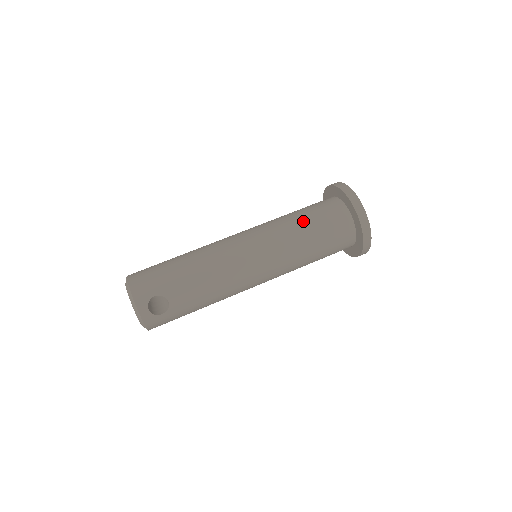
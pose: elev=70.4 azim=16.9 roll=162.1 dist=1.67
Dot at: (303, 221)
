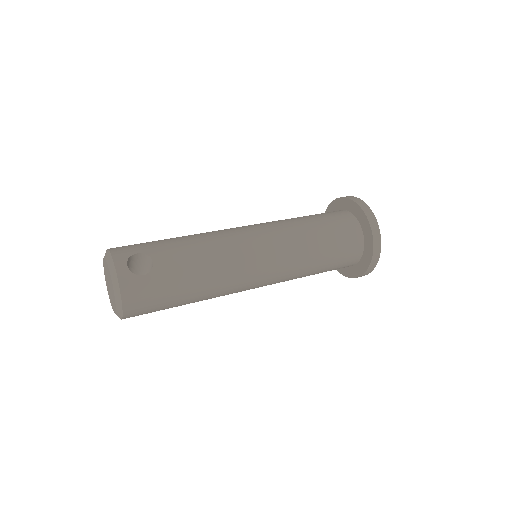
Dot at: (303, 217)
